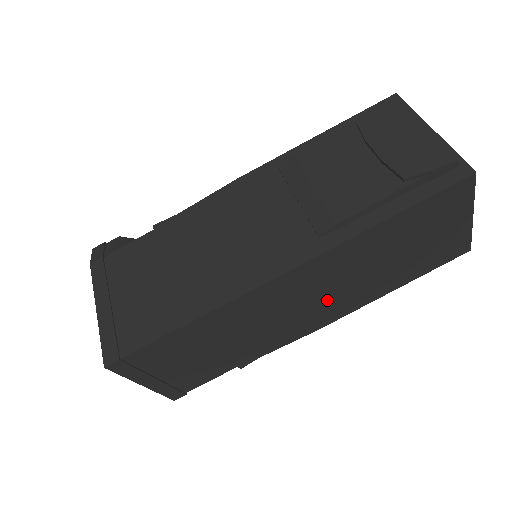
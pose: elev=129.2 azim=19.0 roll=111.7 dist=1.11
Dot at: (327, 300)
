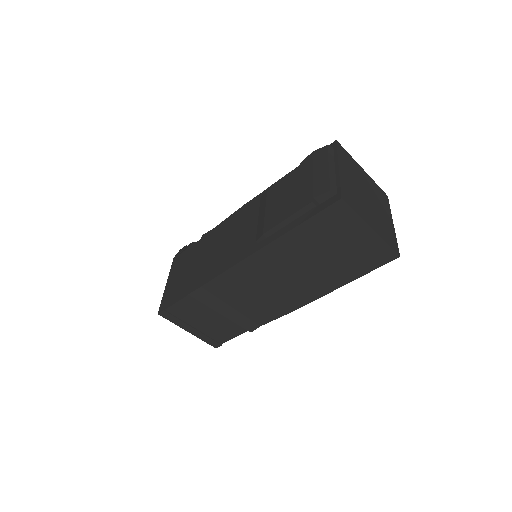
Dot at: (285, 287)
